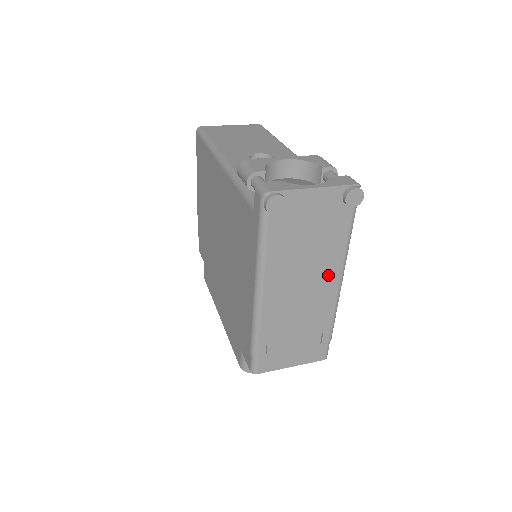
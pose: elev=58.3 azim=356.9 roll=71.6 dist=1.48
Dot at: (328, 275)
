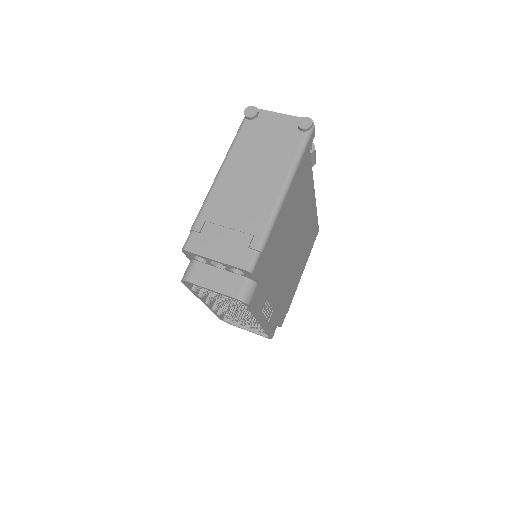
Dot at: (273, 180)
